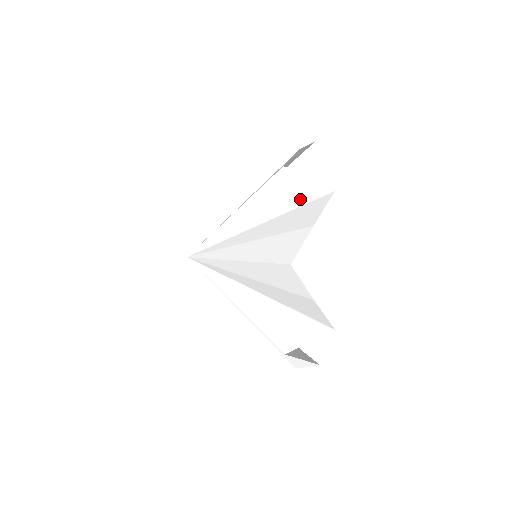
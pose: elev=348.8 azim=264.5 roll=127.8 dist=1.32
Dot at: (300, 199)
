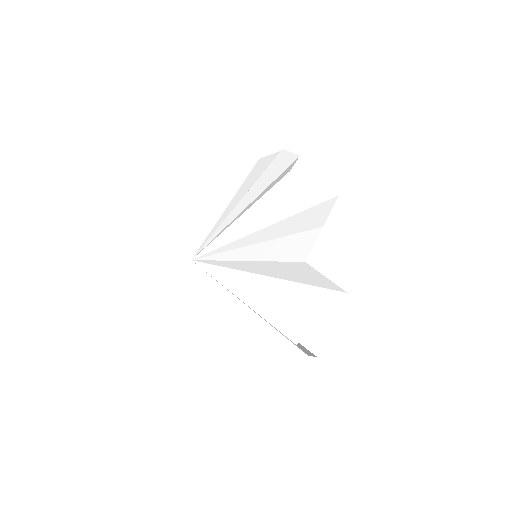
Dot at: (314, 282)
